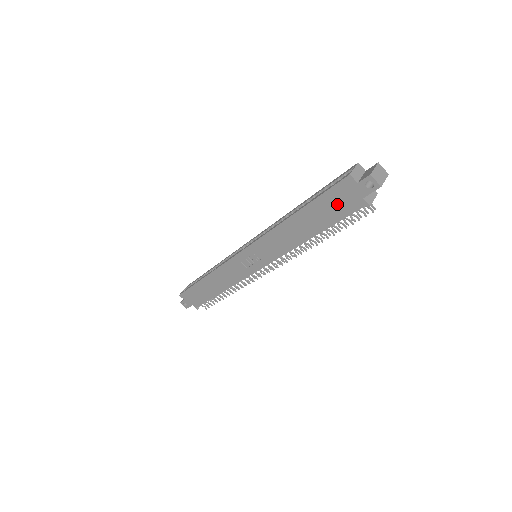
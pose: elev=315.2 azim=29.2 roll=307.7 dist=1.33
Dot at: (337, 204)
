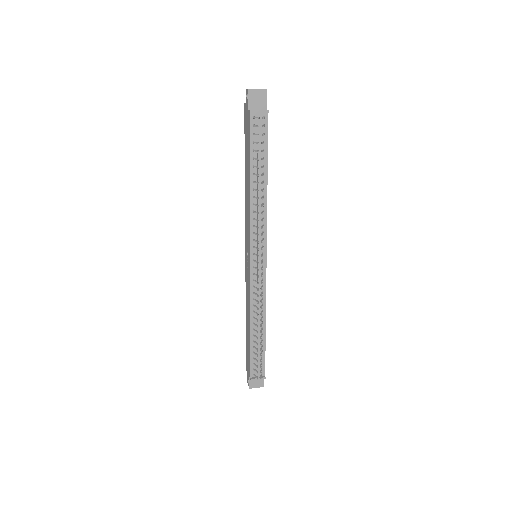
Dot at: (247, 133)
